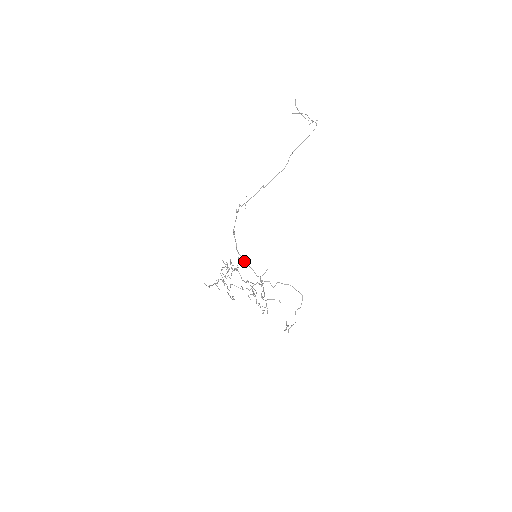
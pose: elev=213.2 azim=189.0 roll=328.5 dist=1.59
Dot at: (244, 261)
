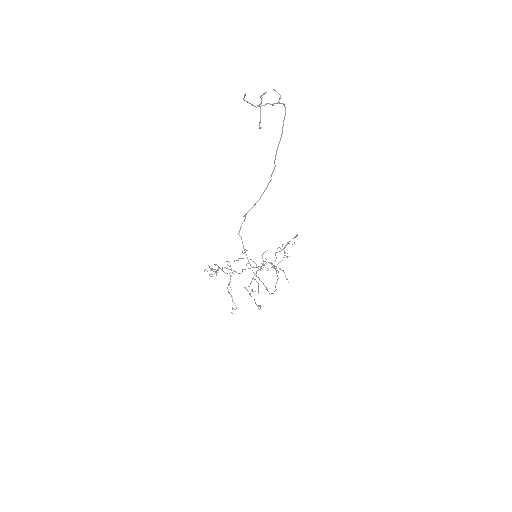
Dot at: occluded
